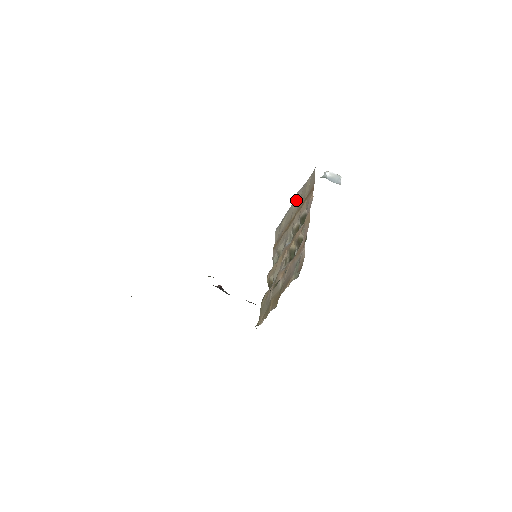
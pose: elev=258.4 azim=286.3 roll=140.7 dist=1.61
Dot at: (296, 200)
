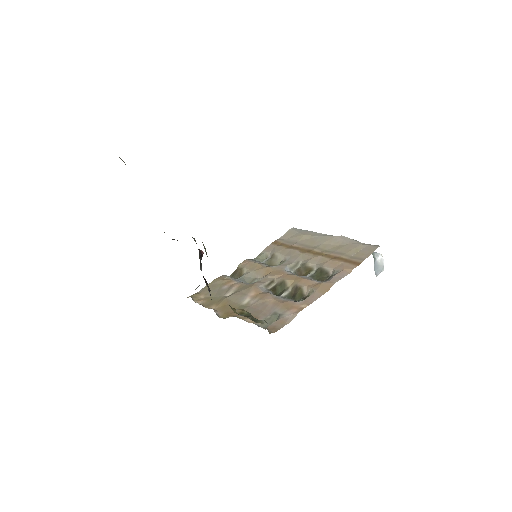
Dot at: (335, 241)
